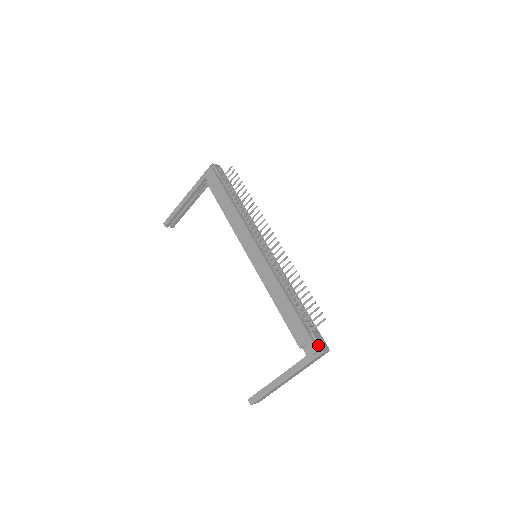
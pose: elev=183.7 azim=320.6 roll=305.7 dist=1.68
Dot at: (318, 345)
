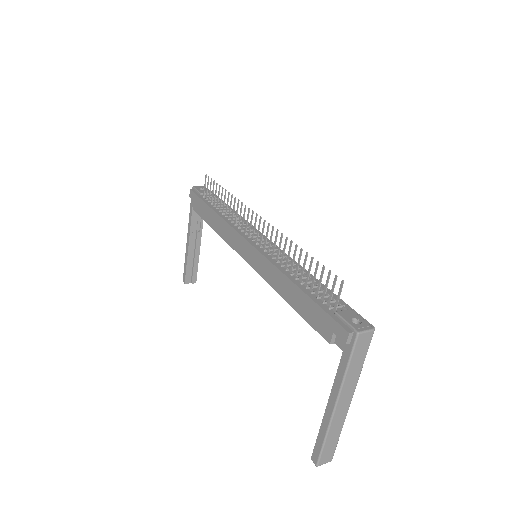
Dot at: (348, 326)
